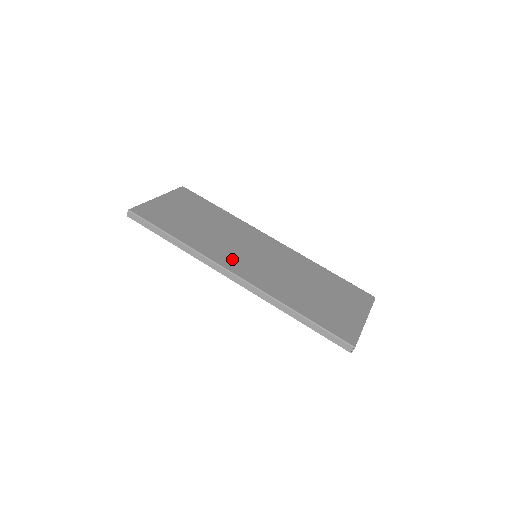
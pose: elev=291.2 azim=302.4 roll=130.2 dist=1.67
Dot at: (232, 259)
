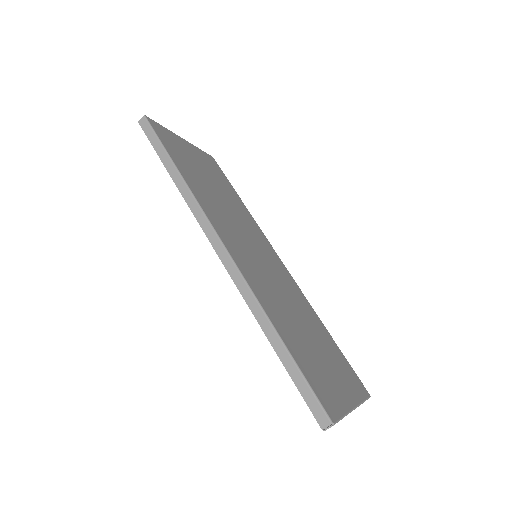
Dot at: (229, 234)
